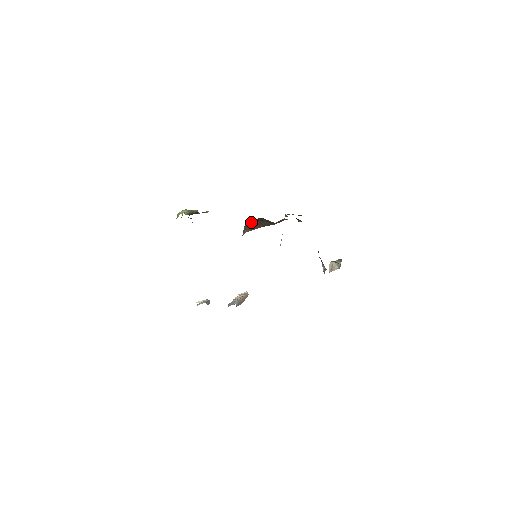
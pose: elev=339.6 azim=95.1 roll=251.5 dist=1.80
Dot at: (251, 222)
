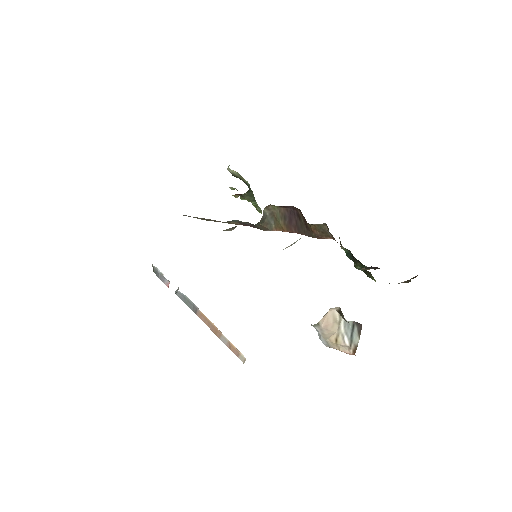
Dot at: (284, 210)
